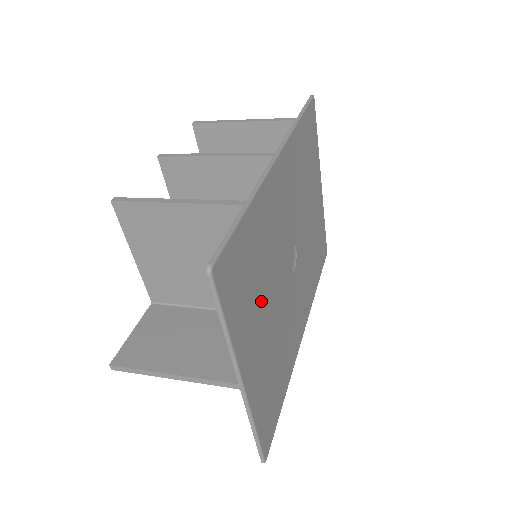
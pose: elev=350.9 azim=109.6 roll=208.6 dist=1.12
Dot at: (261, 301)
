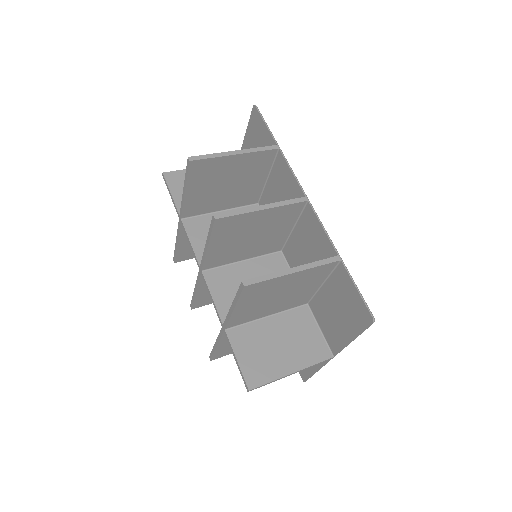
Dot at: (320, 301)
